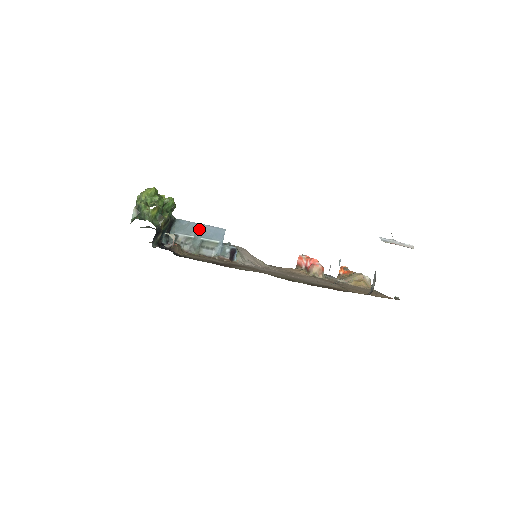
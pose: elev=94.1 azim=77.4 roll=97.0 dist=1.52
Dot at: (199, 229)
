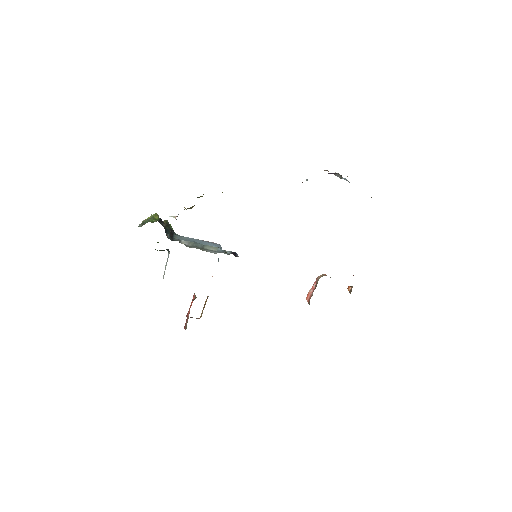
Dot at: (197, 241)
